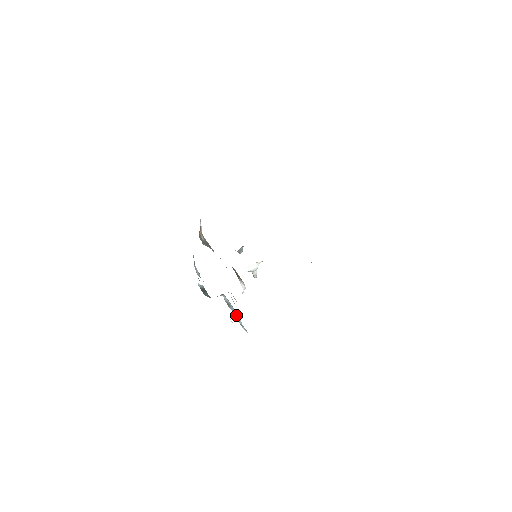
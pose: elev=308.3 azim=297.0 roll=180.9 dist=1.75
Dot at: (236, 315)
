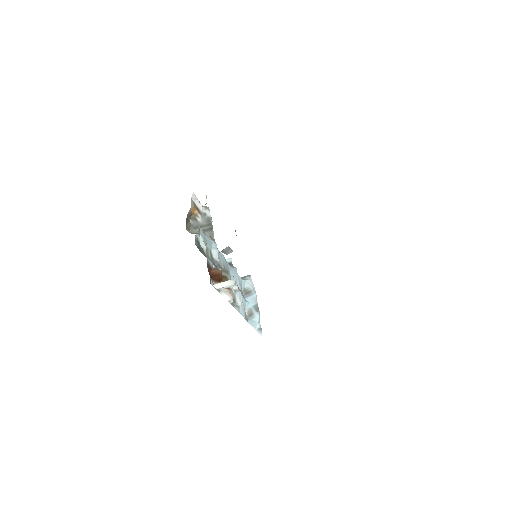
Dot at: (253, 308)
